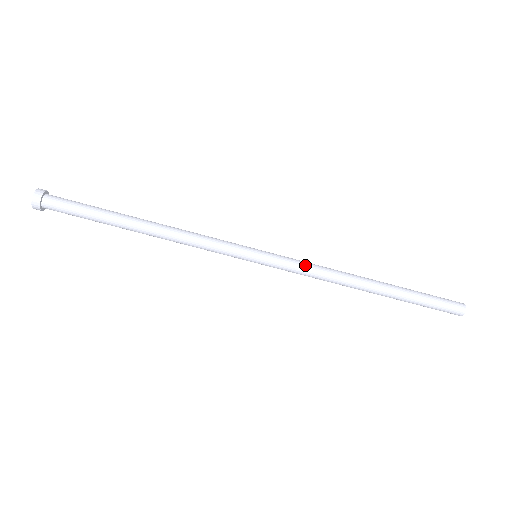
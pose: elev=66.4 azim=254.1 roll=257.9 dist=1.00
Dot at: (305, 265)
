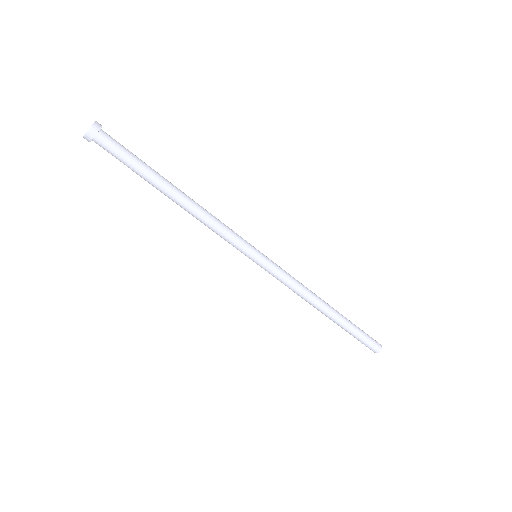
Dot at: (290, 276)
